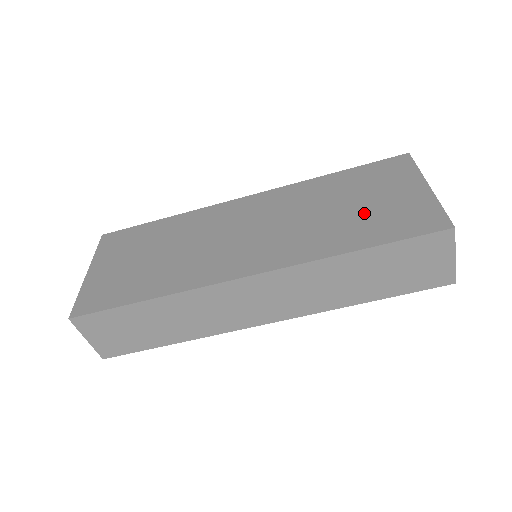
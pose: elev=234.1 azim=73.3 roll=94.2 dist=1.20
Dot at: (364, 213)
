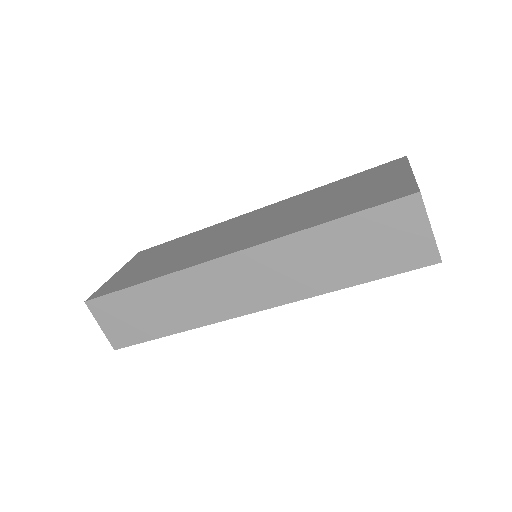
Dot at: (345, 199)
